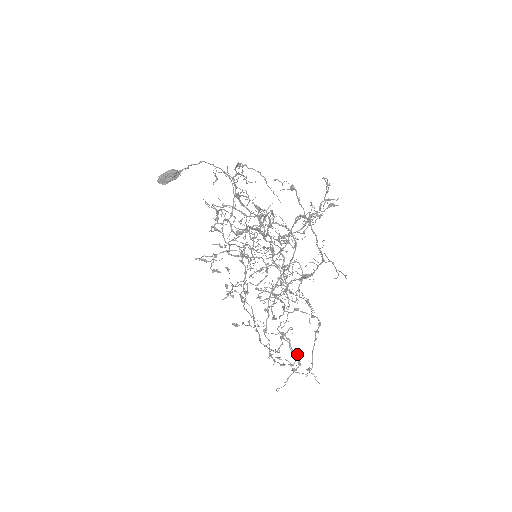
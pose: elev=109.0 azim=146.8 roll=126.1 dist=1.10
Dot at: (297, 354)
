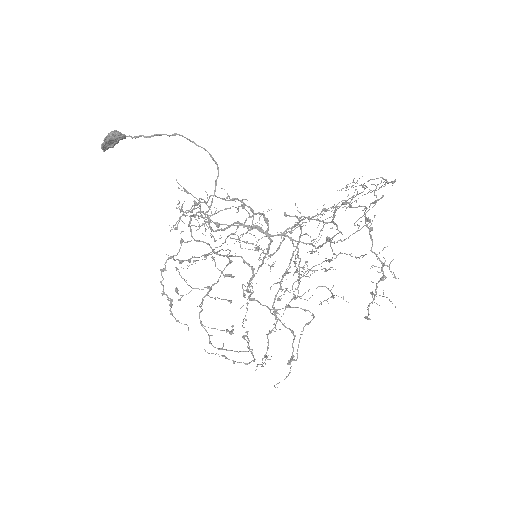
Dot at: (293, 348)
